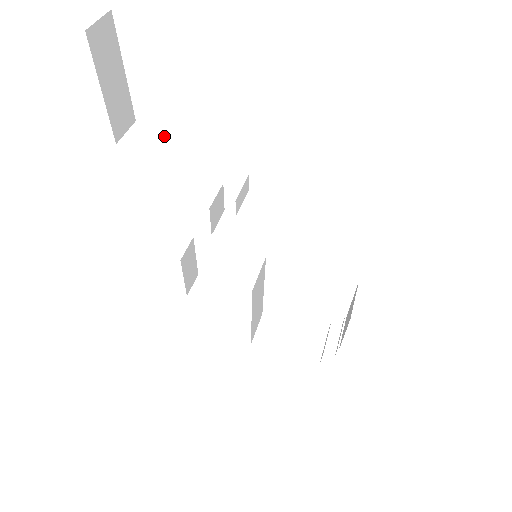
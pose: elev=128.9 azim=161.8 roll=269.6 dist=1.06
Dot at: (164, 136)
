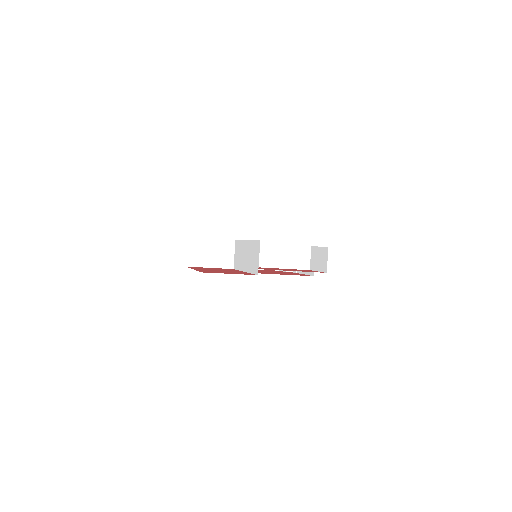
Dot at: (216, 248)
